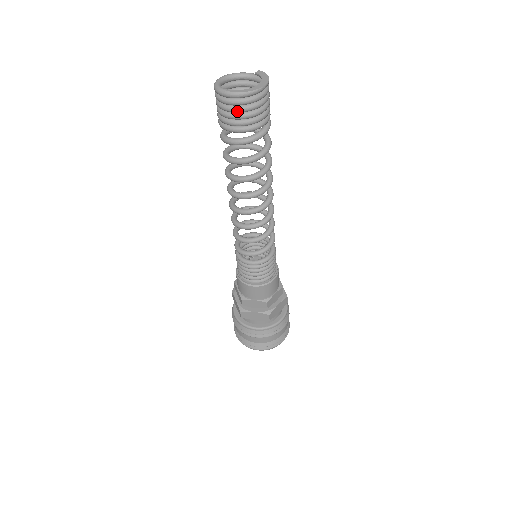
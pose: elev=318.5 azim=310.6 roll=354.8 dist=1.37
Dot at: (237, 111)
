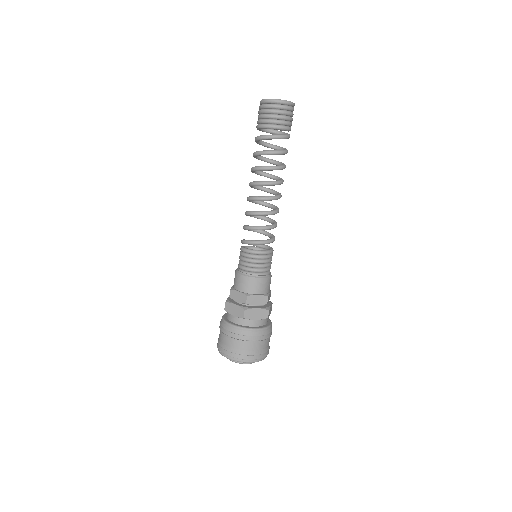
Dot at: (283, 113)
